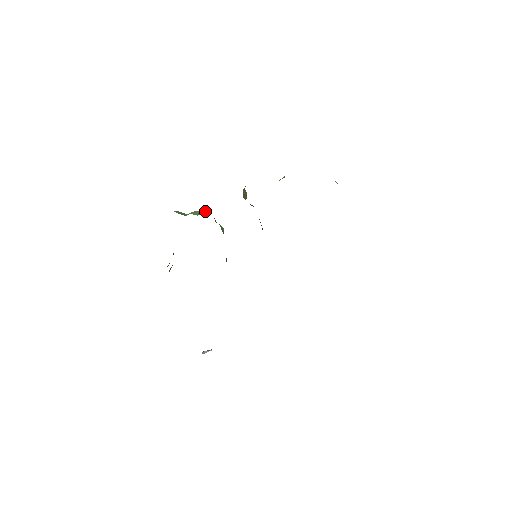
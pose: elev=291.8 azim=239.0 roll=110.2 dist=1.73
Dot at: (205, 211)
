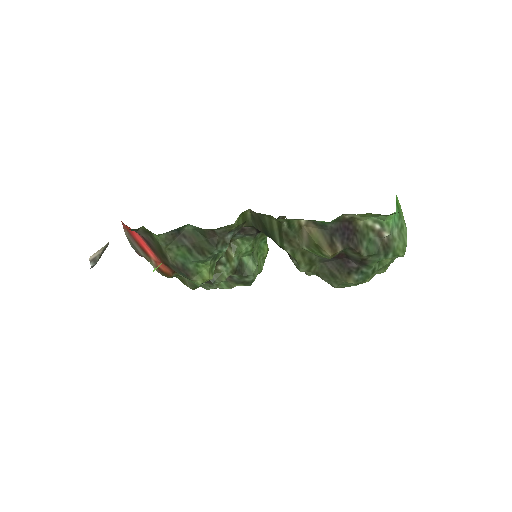
Dot at: occluded
